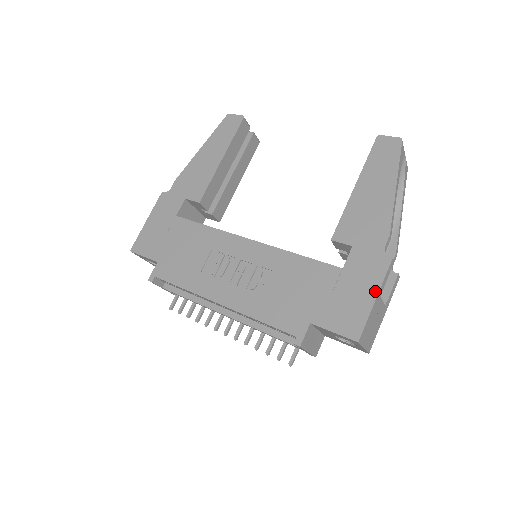
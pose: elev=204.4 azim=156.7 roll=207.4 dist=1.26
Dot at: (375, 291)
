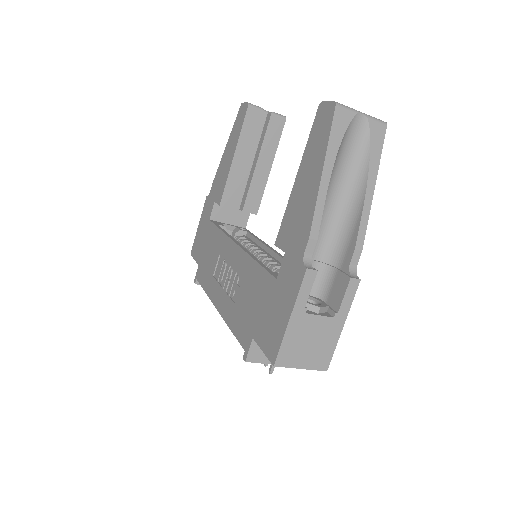
Dot at: (290, 309)
